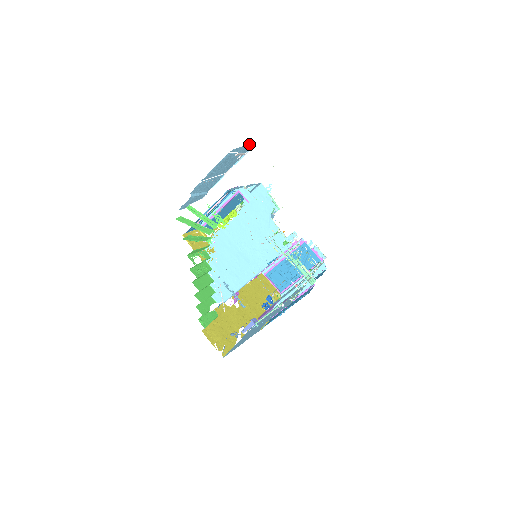
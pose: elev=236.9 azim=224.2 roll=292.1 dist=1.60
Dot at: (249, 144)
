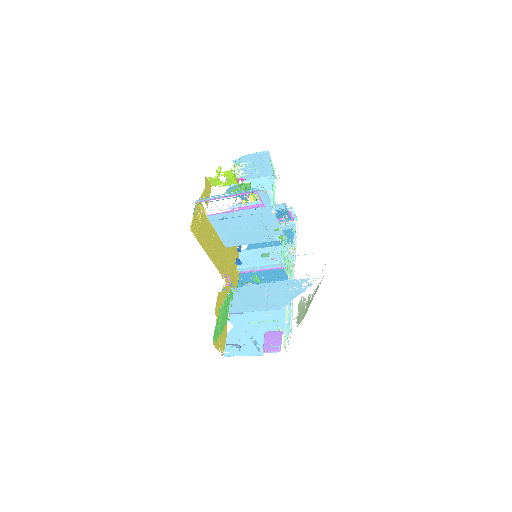
Dot at: occluded
